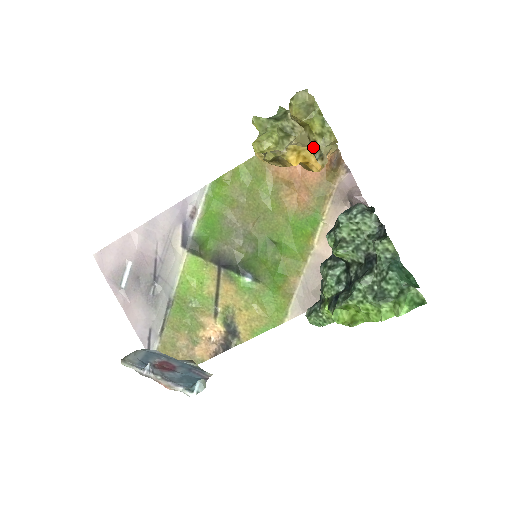
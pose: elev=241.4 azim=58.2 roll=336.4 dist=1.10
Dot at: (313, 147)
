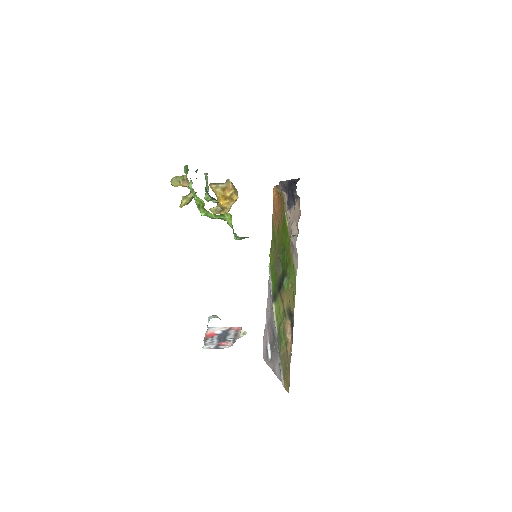
Dot at: occluded
